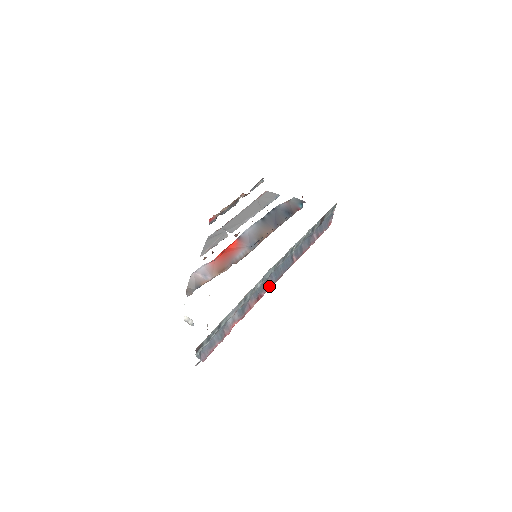
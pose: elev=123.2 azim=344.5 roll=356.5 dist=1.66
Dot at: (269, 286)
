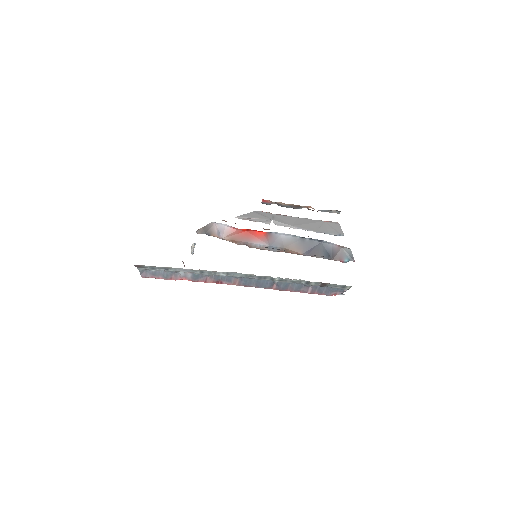
Dot at: (234, 283)
